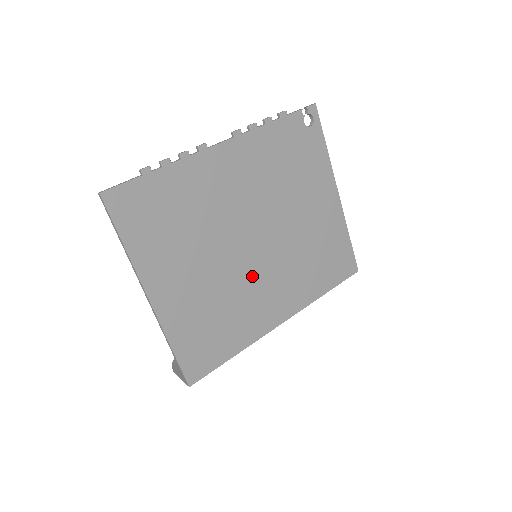
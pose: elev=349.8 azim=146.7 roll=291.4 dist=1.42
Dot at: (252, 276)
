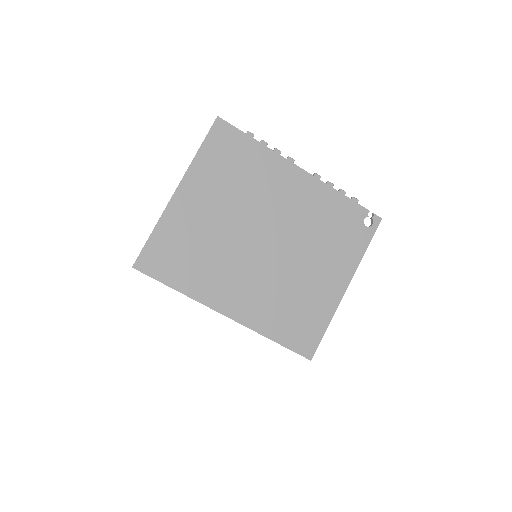
Dot at: (241, 259)
